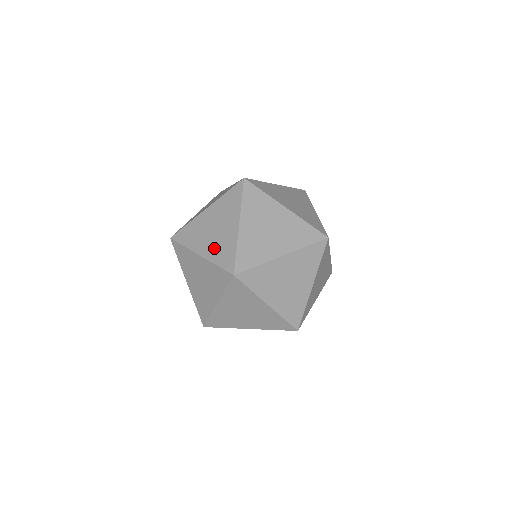
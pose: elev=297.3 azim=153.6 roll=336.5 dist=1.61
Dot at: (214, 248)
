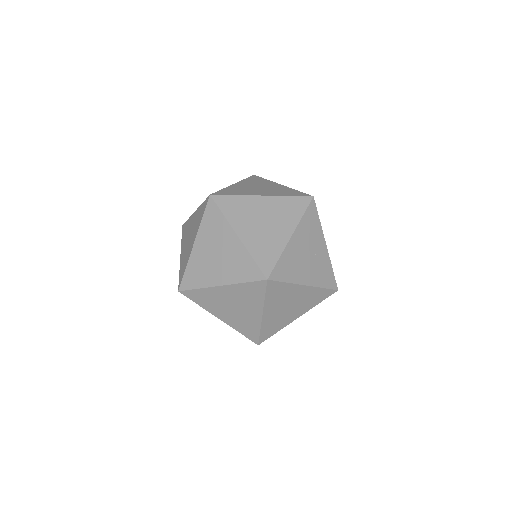
Dot at: (273, 192)
